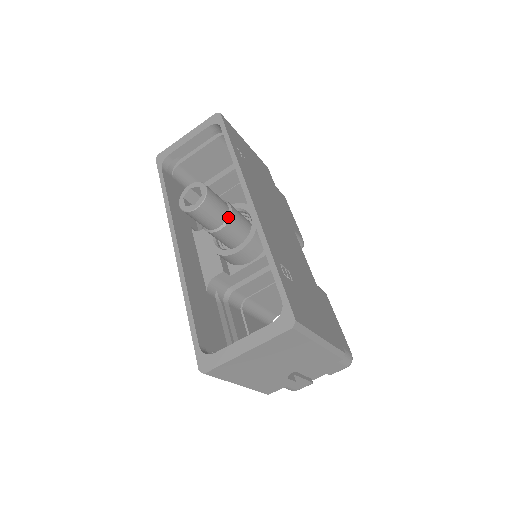
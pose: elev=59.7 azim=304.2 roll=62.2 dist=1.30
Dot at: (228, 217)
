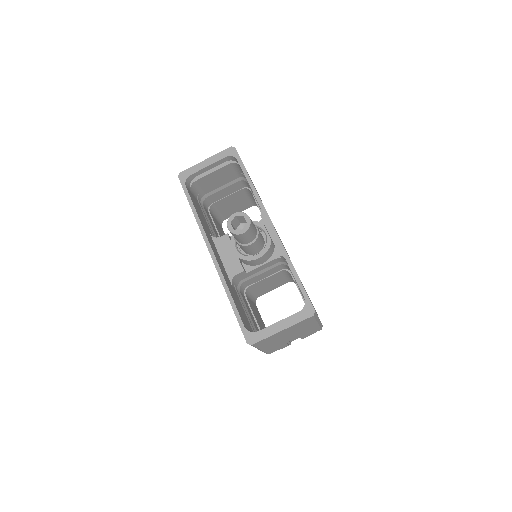
Dot at: (257, 236)
